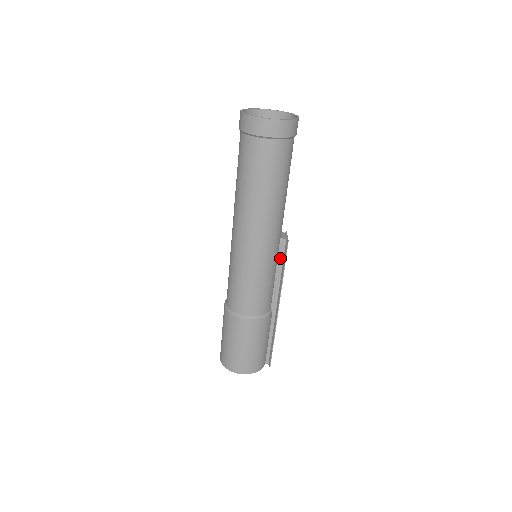
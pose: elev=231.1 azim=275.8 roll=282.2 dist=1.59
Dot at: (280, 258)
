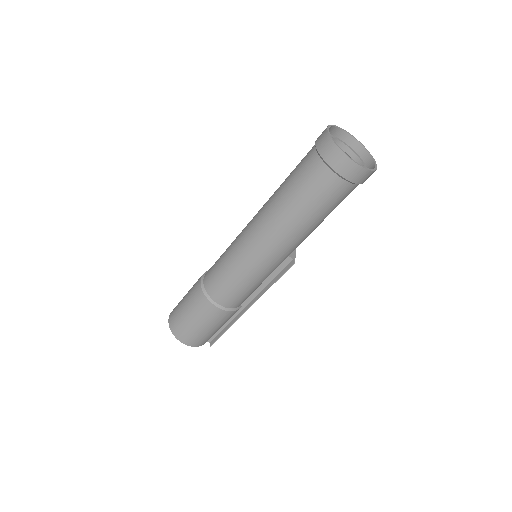
Dot at: (277, 271)
